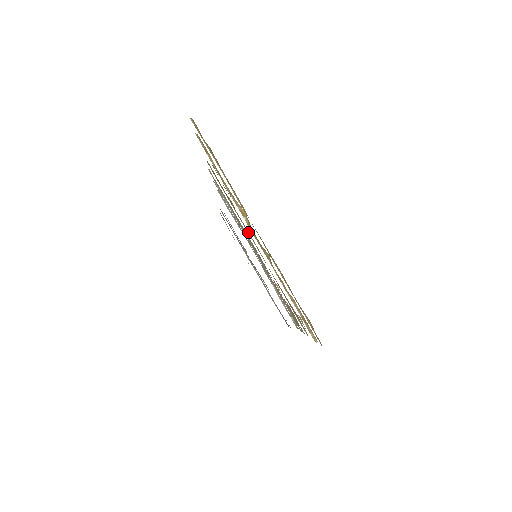
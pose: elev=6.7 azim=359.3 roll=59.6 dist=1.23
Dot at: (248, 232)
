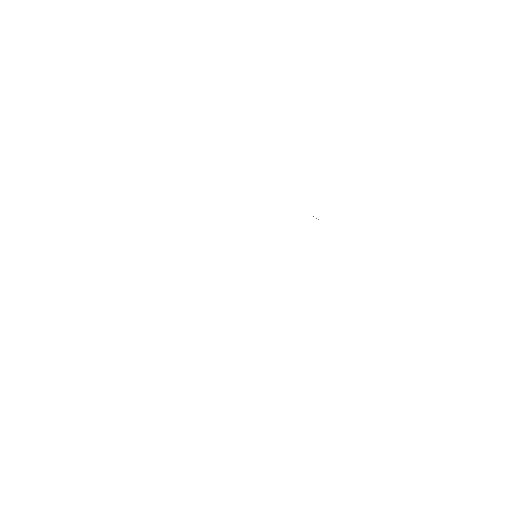
Dot at: occluded
